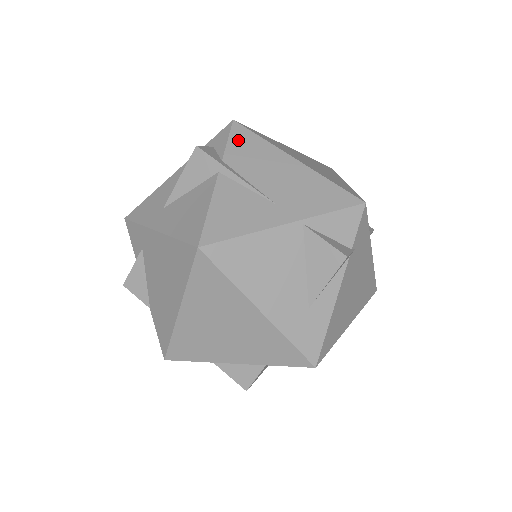
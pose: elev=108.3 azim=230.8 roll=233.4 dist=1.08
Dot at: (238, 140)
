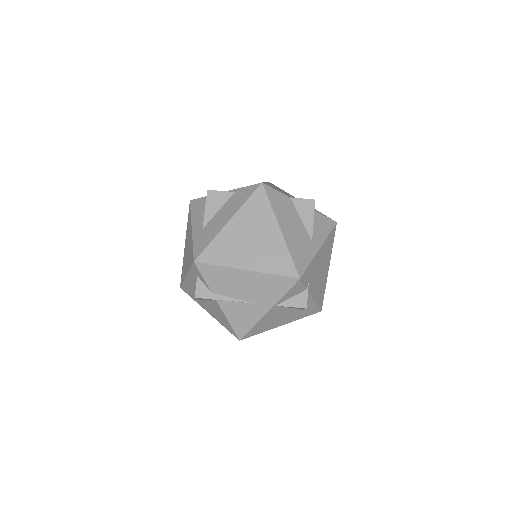
Dot at: (208, 275)
